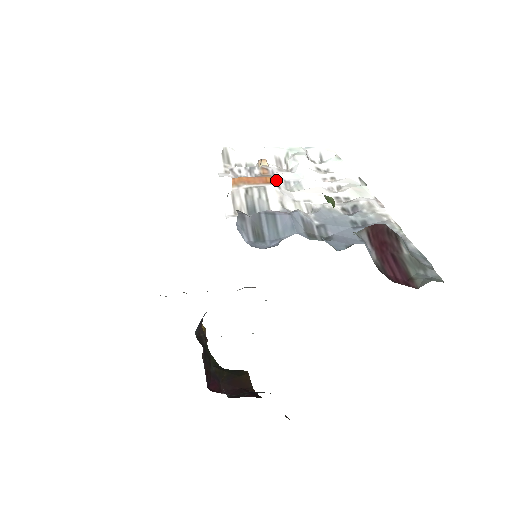
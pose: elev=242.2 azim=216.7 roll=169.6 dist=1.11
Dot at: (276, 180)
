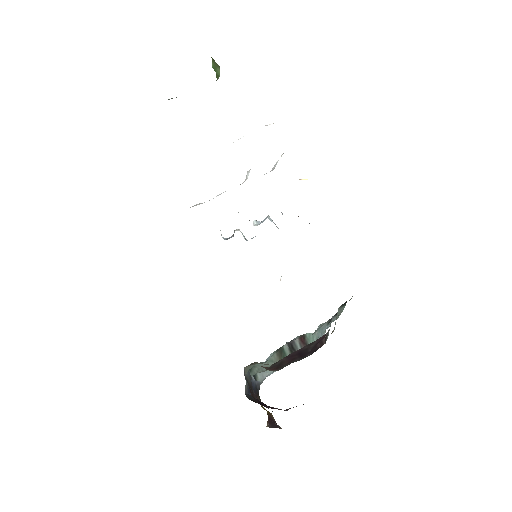
Dot at: occluded
